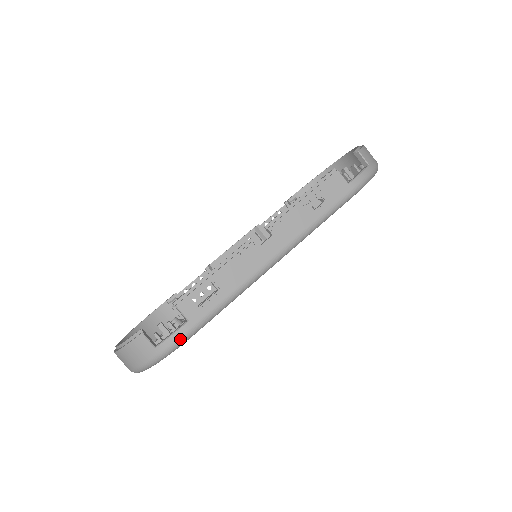
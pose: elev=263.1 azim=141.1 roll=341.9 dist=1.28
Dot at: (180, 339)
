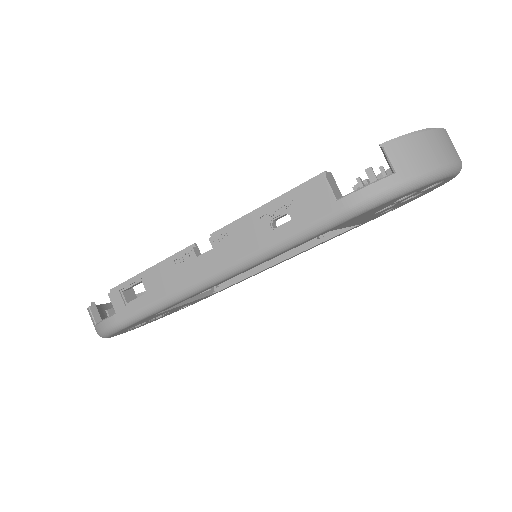
Dot at: (108, 328)
